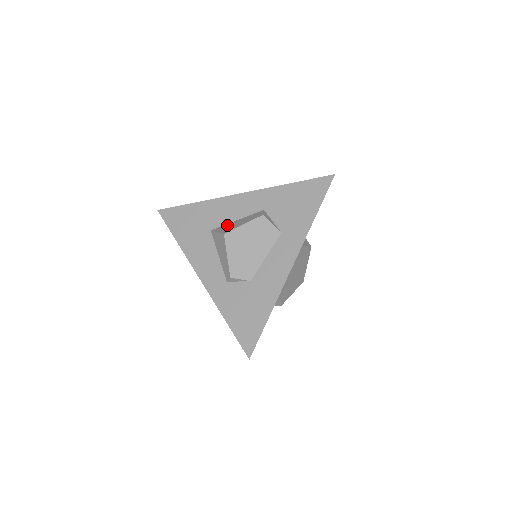
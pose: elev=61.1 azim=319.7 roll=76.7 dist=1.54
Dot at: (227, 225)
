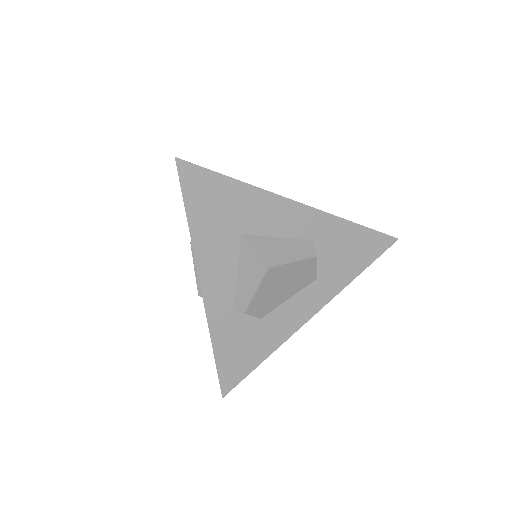
Dot at: (267, 241)
